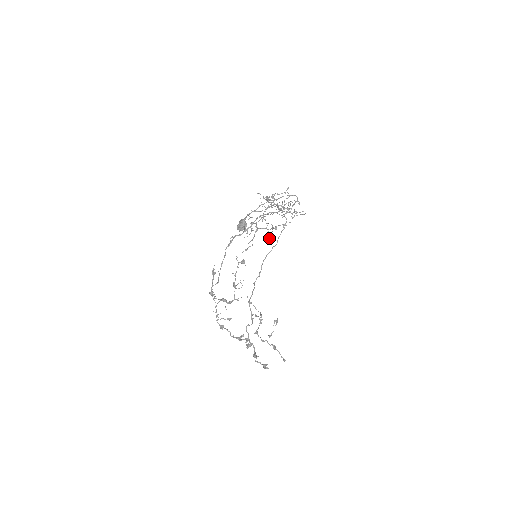
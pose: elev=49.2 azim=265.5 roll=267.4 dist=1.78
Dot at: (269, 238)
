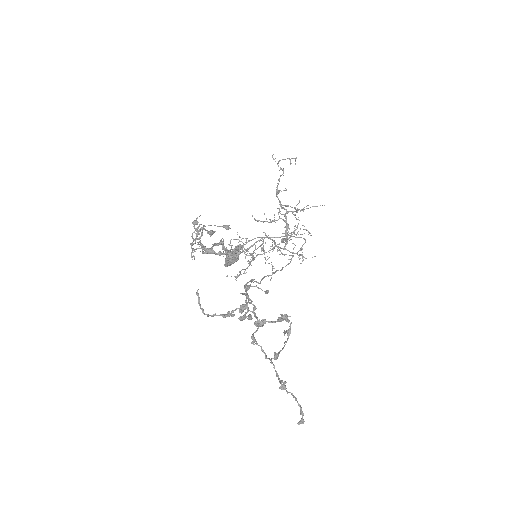
Dot at: occluded
